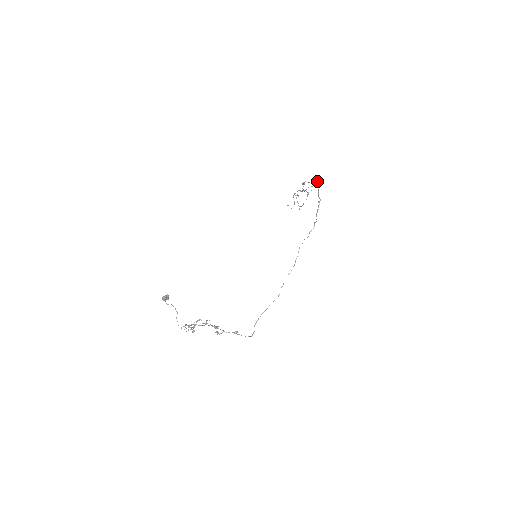
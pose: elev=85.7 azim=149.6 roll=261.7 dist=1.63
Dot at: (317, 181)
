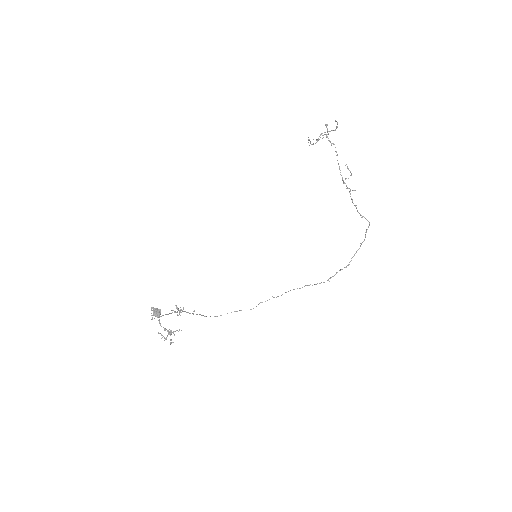
Dot at: occluded
